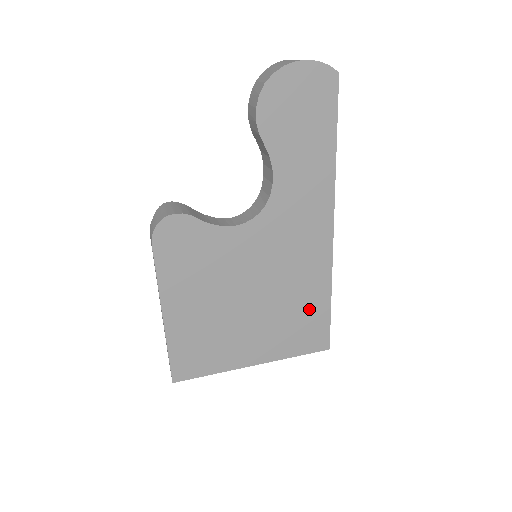
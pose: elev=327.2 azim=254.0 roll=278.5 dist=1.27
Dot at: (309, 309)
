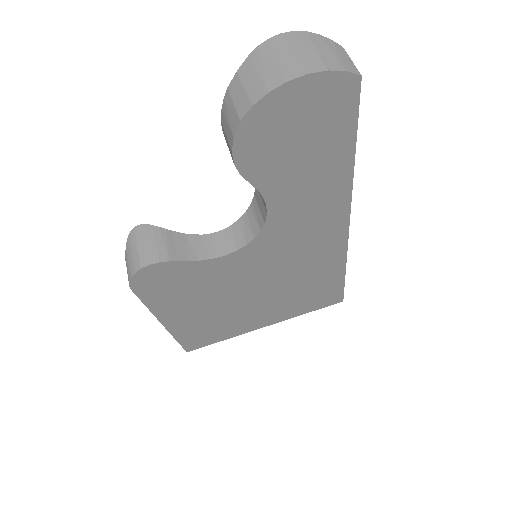
Dot at: (320, 285)
